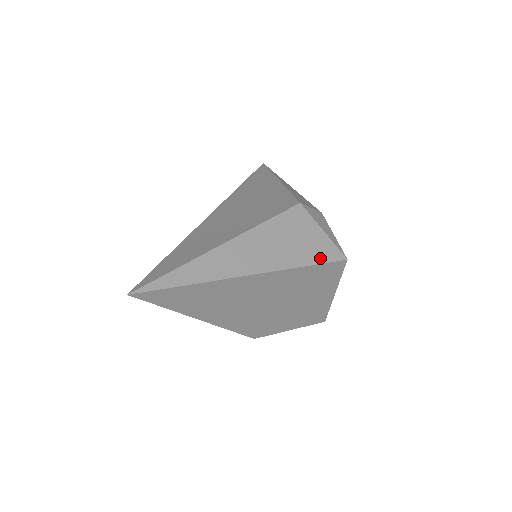
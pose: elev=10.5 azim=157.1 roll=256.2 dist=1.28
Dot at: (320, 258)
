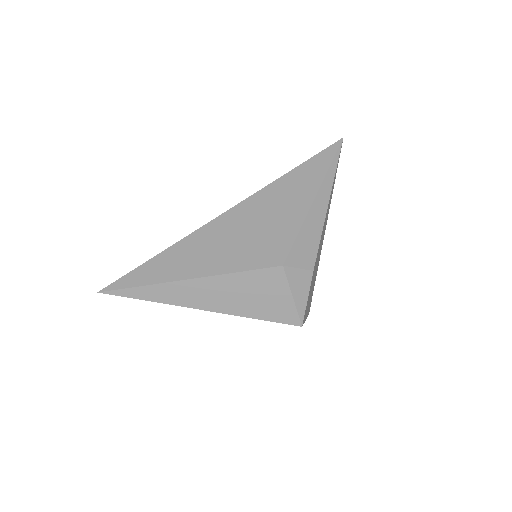
Dot at: (274, 317)
